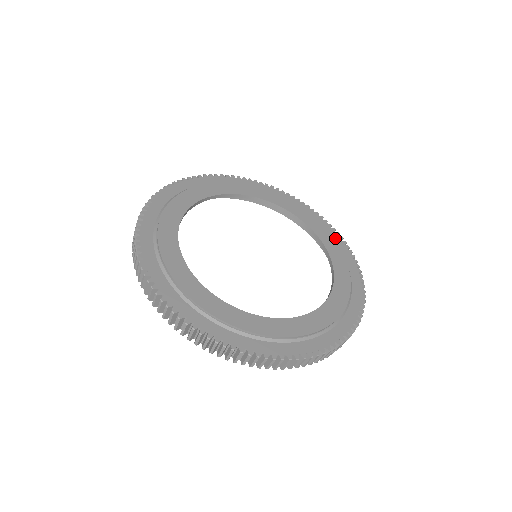
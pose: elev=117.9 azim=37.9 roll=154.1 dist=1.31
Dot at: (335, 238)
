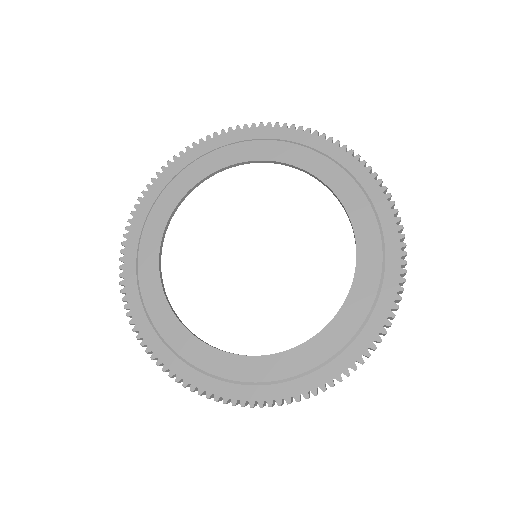
Dot at: (336, 155)
